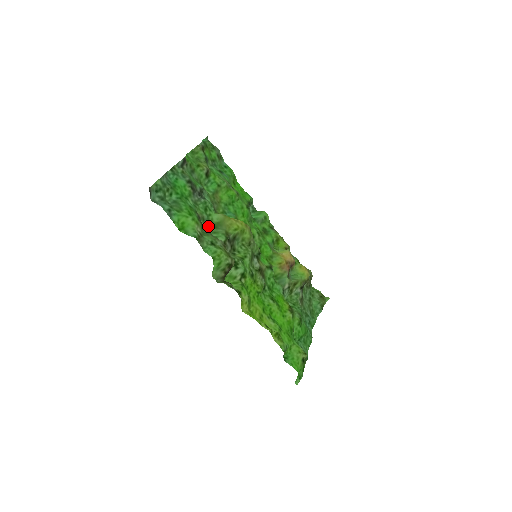
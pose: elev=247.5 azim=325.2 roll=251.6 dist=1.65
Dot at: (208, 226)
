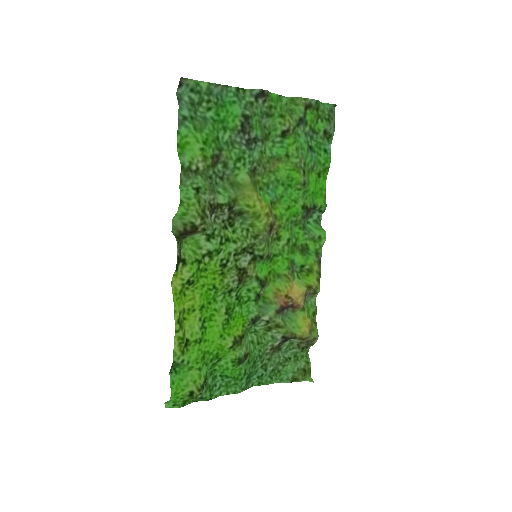
Dot at: (226, 177)
